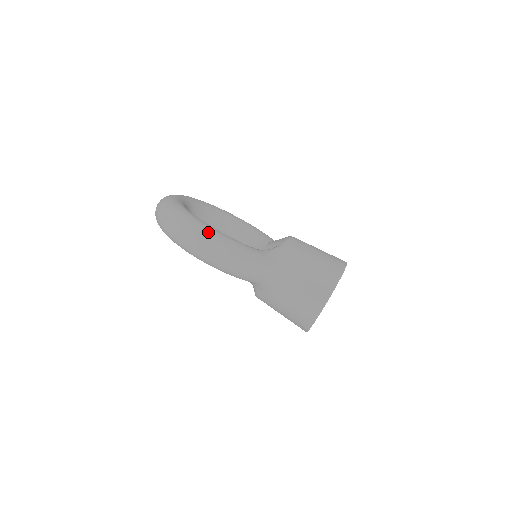
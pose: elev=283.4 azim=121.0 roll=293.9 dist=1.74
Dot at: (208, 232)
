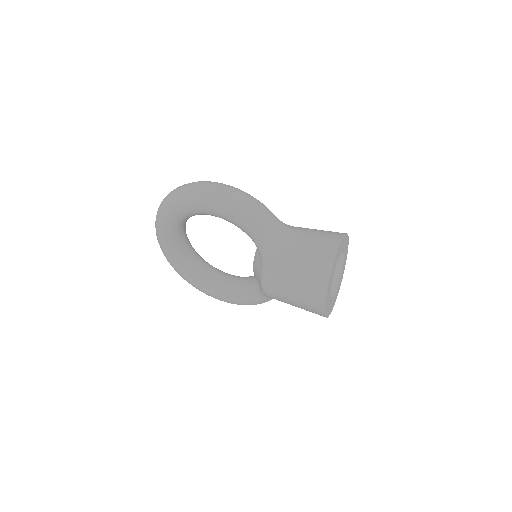
Dot at: occluded
